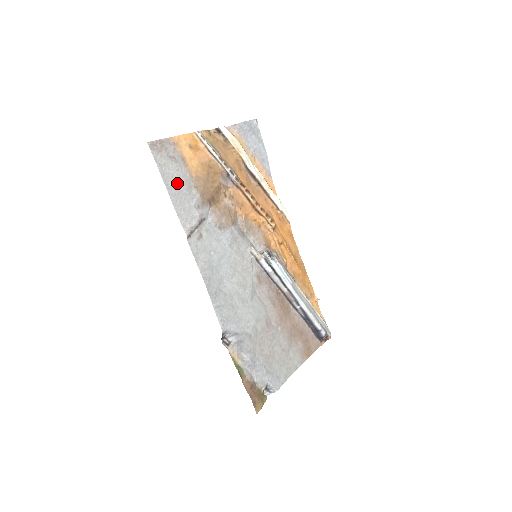
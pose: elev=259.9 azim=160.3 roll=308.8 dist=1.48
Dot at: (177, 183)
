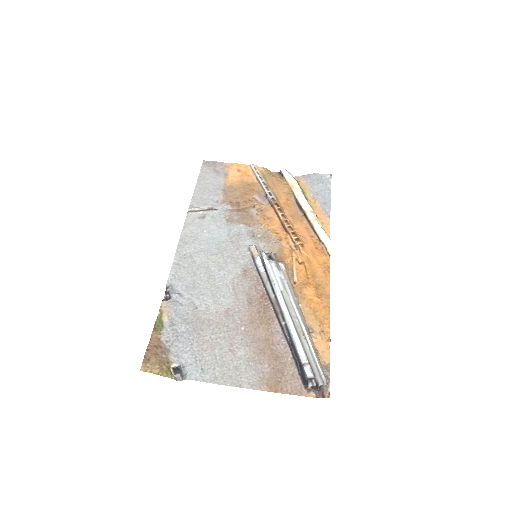
Dot at: (208, 184)
